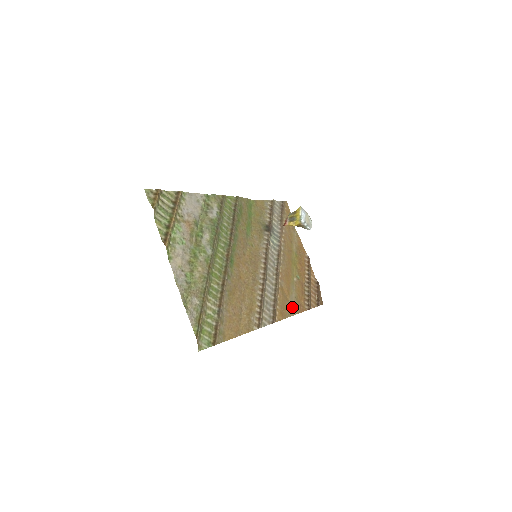
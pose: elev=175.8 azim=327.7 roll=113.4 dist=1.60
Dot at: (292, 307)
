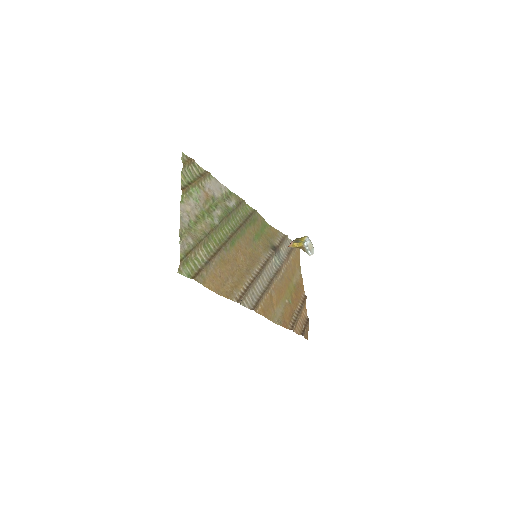
Dot at: (276, 317)
